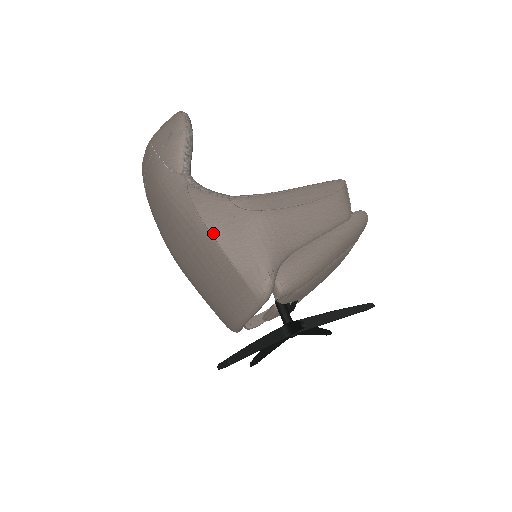
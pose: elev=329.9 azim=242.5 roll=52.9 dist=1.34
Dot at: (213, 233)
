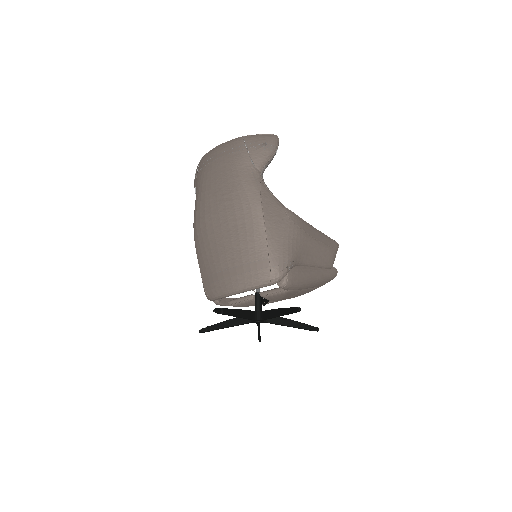
Dot at: (266, 220)
